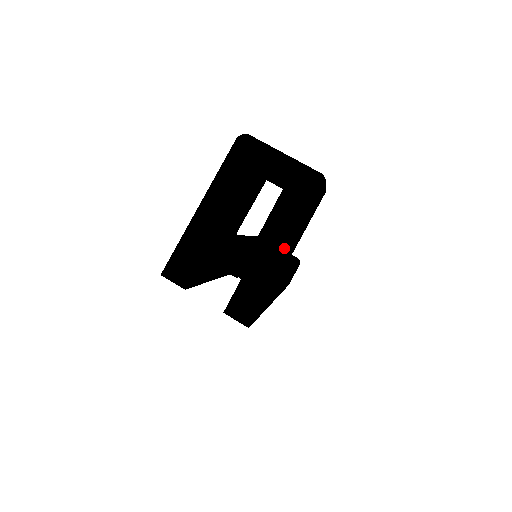
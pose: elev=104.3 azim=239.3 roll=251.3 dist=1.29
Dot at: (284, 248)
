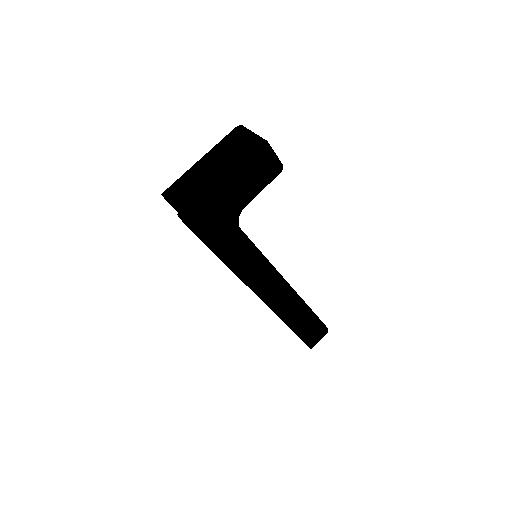
Dot at: (227, 180)
